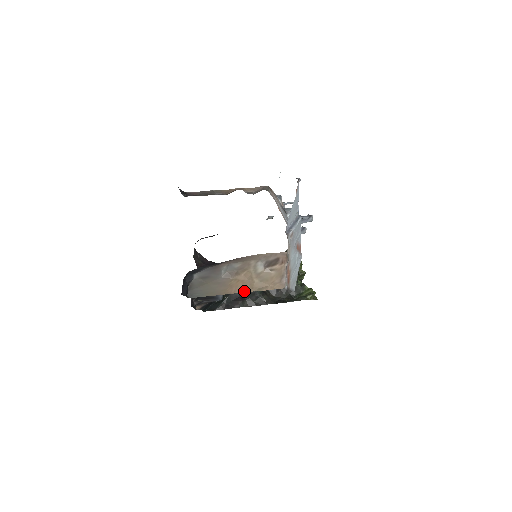
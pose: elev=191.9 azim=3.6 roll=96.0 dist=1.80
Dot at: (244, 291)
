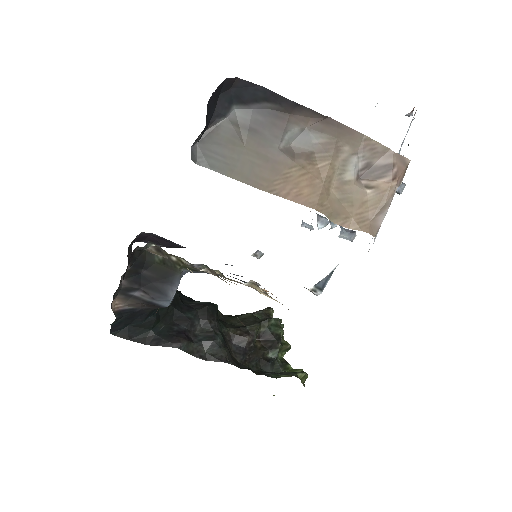
Dot at: (305, 203)
